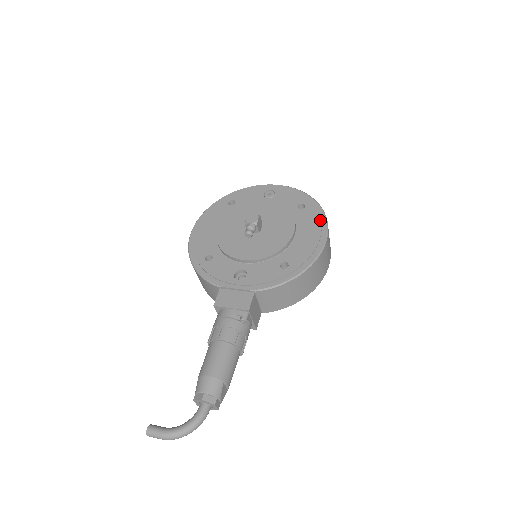
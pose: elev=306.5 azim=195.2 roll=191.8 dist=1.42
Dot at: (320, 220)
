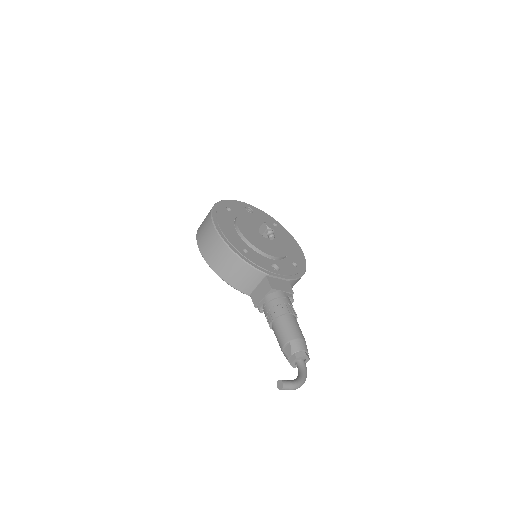
Dot at: (292, 237)
